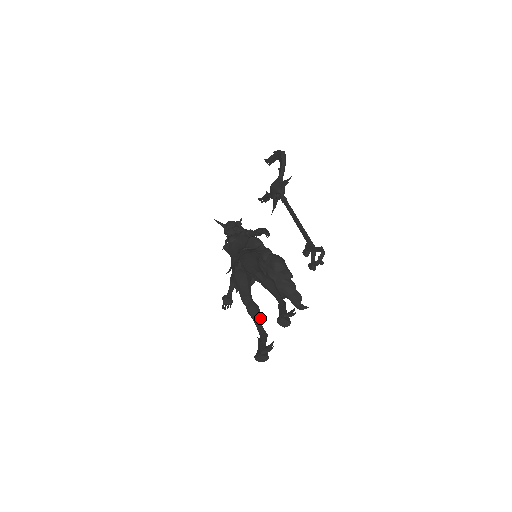
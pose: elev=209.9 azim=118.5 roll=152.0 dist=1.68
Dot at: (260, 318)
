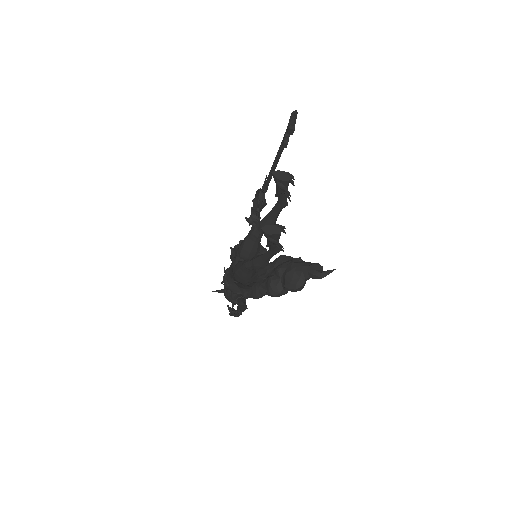
Dot at: occluded
